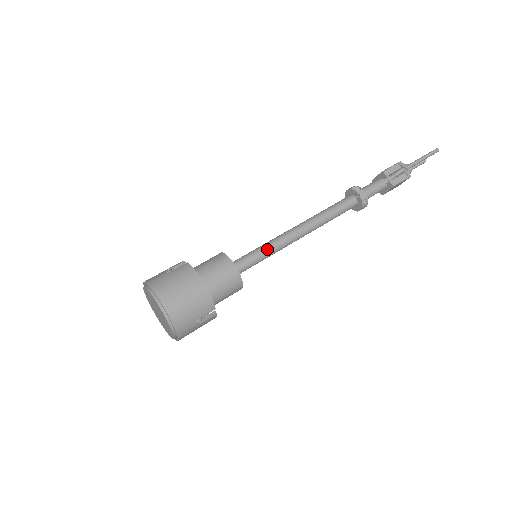
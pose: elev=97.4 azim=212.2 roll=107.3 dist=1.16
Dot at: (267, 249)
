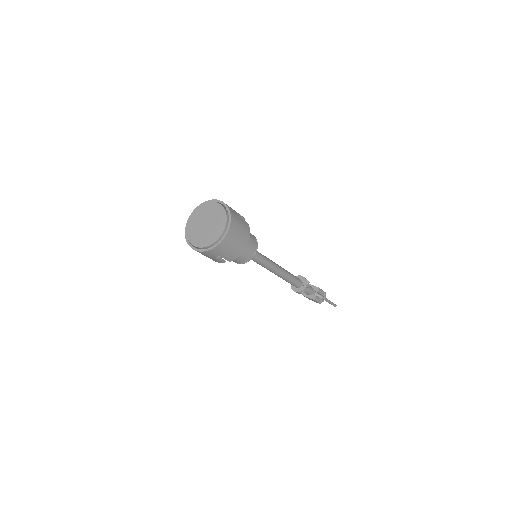
Dot at: (264, 260)
